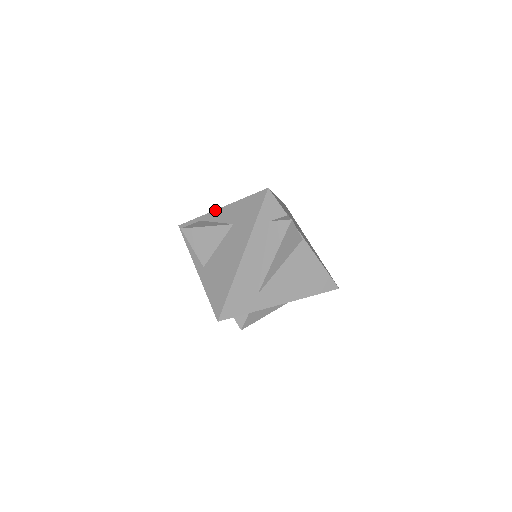
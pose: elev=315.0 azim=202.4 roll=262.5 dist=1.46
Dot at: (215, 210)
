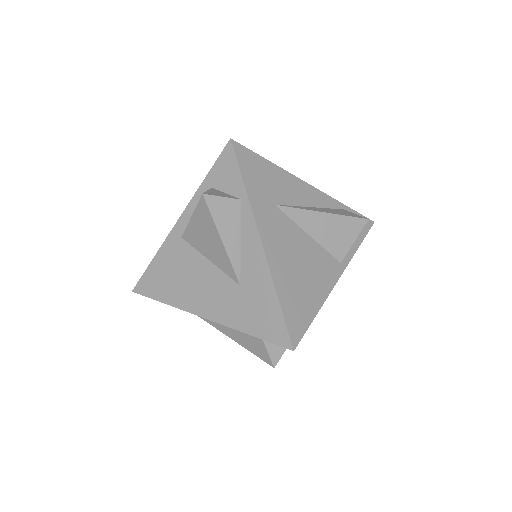
Dot at: (258, 233)
